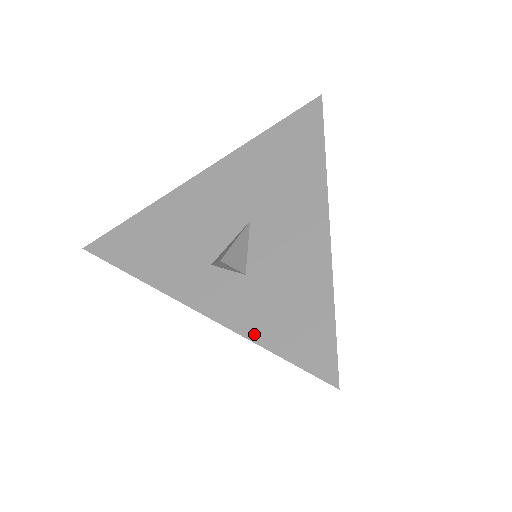
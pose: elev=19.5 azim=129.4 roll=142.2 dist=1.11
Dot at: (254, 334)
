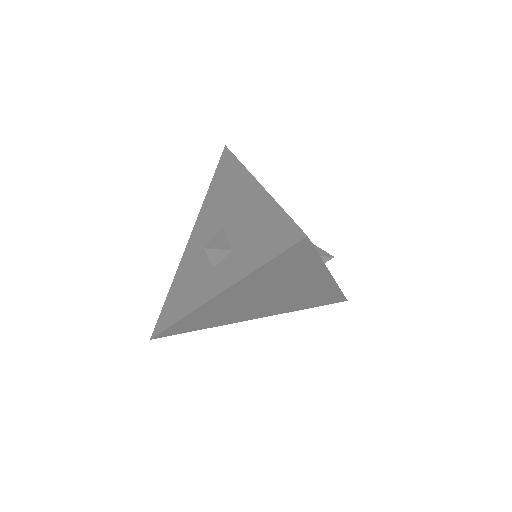
Dot at: (251, 268)
